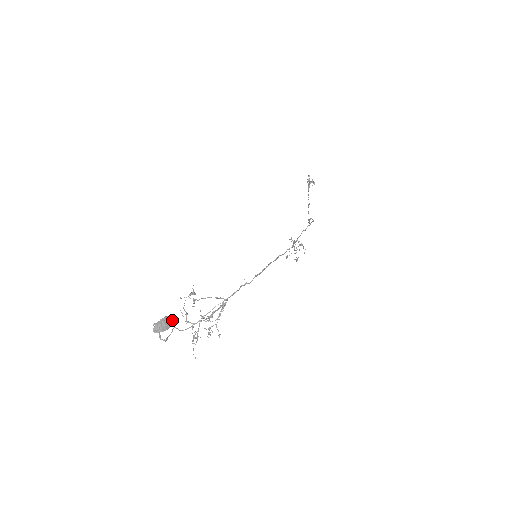
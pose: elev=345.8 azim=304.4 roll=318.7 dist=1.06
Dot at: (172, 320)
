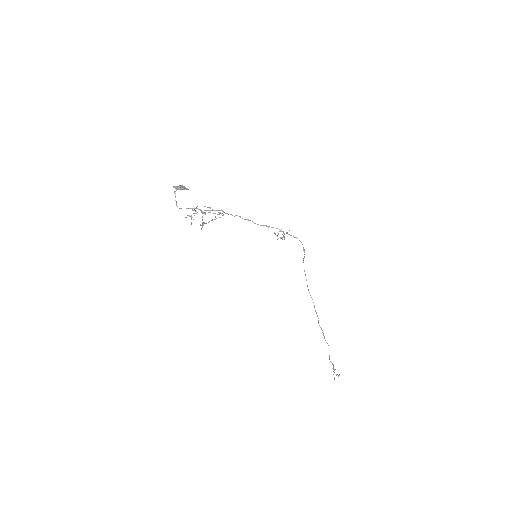
Dot at: (187, 189)
